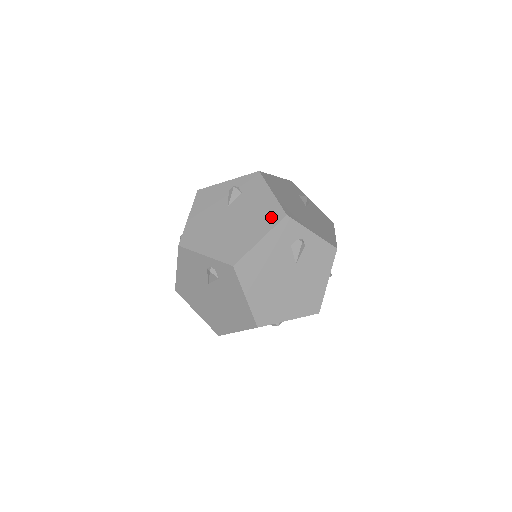
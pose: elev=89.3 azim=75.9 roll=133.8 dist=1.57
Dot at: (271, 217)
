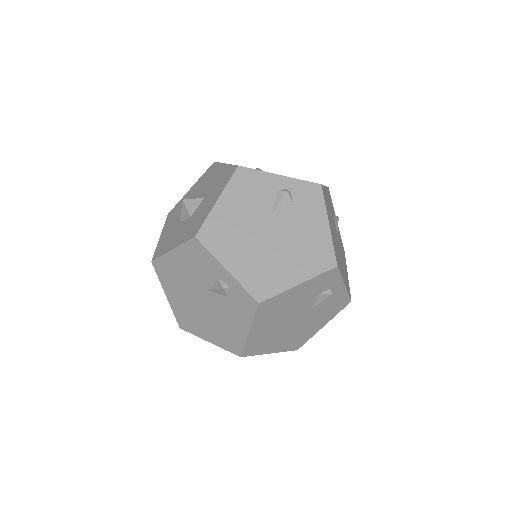
Dot at: (229, 343)
